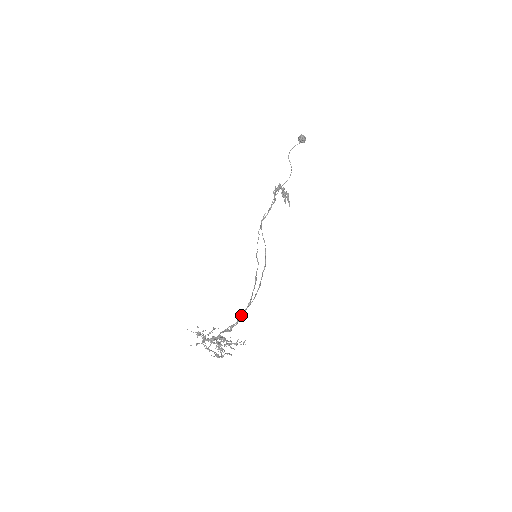
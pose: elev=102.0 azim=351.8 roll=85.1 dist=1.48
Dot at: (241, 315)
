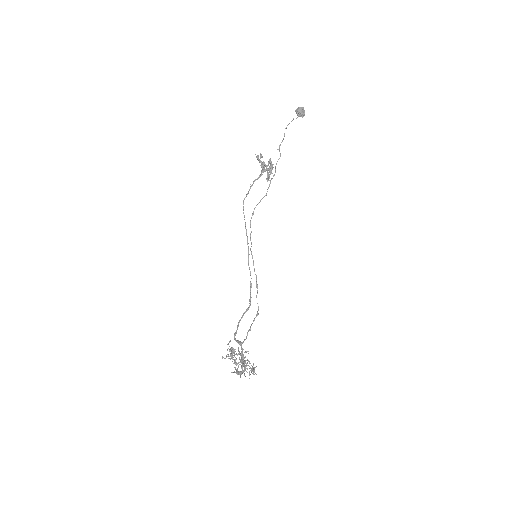
Dot at: occluded
